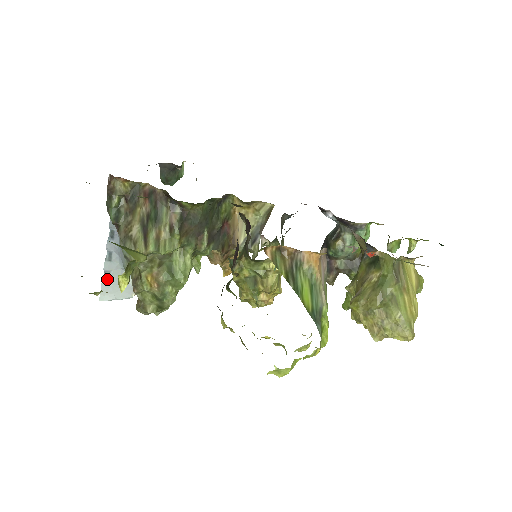
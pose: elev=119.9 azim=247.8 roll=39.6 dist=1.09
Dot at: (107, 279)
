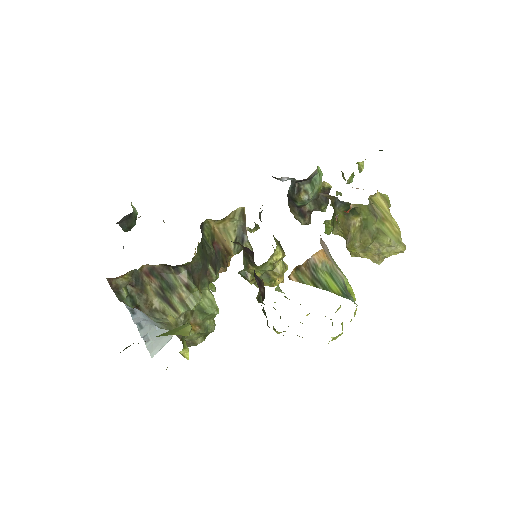
Dot at: (148, 341)
